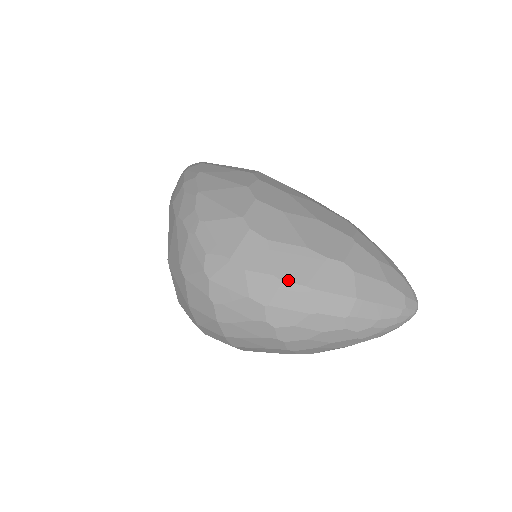
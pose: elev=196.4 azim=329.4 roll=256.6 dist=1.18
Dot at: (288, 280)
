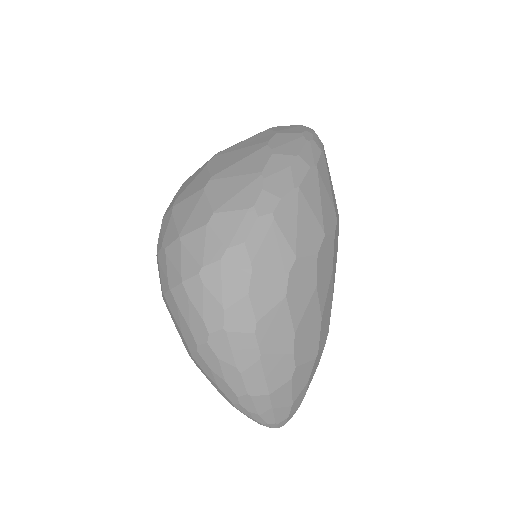
Dot at: (258, 337)
